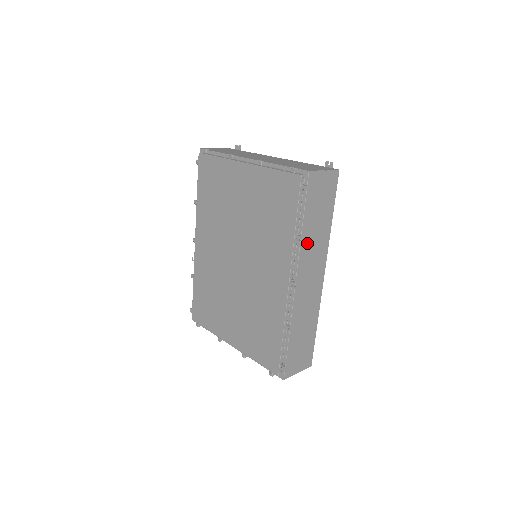
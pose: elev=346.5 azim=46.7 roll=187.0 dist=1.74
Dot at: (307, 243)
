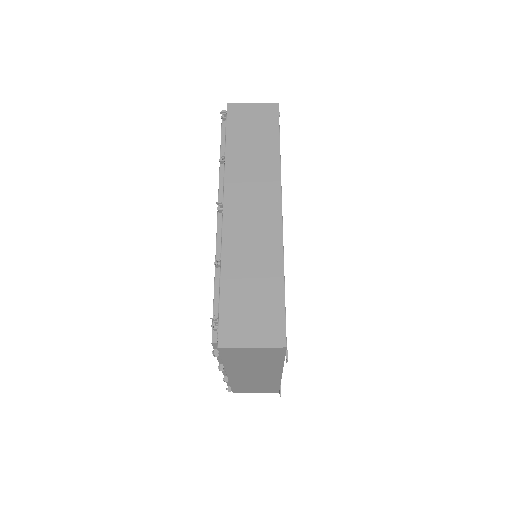
Dot at: (237, 166)
